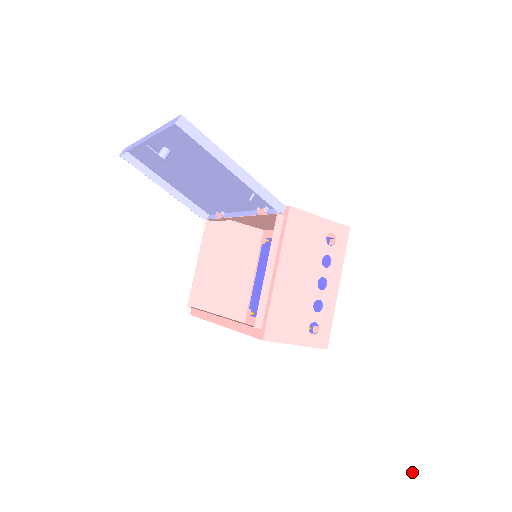
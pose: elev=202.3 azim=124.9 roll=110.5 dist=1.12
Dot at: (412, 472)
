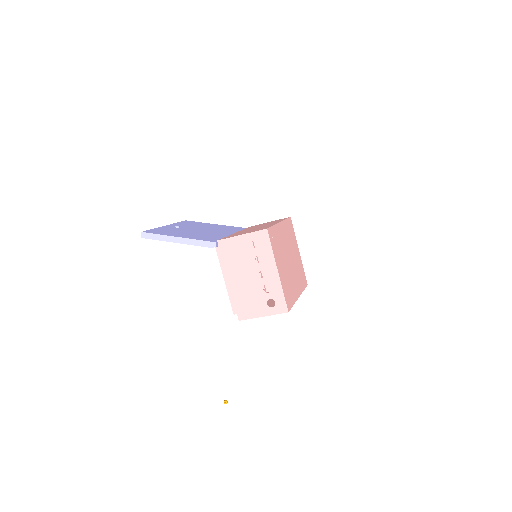
Dot at: (224, 401)
